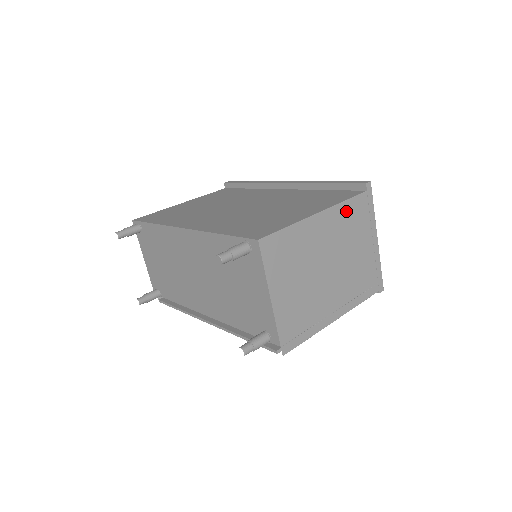
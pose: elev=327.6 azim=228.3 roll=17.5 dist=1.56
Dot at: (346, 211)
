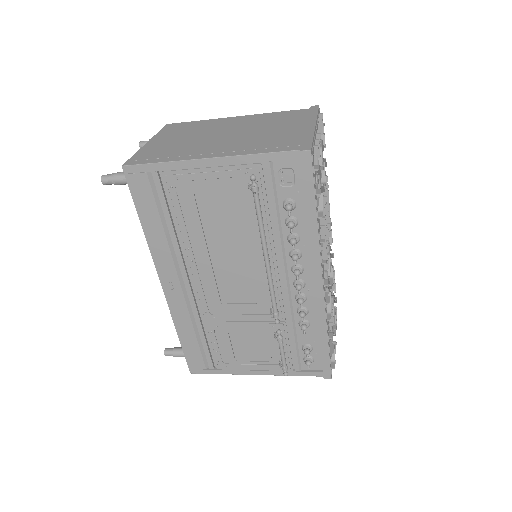
Dot at: (273, 116)
